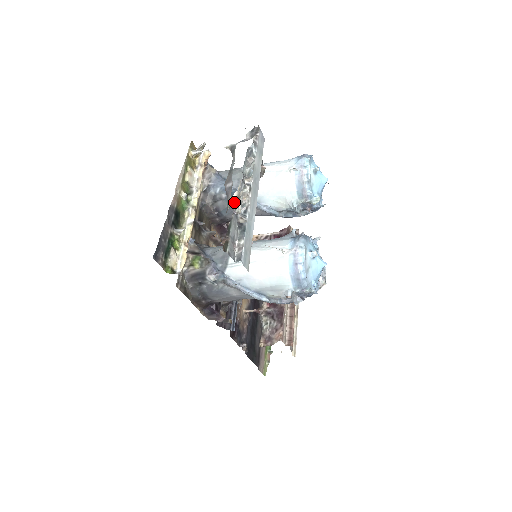
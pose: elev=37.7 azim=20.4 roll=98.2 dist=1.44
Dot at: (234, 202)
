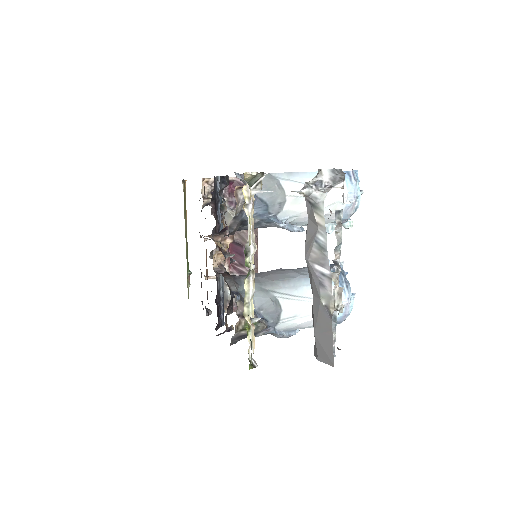
Dot at: (337, 301)
